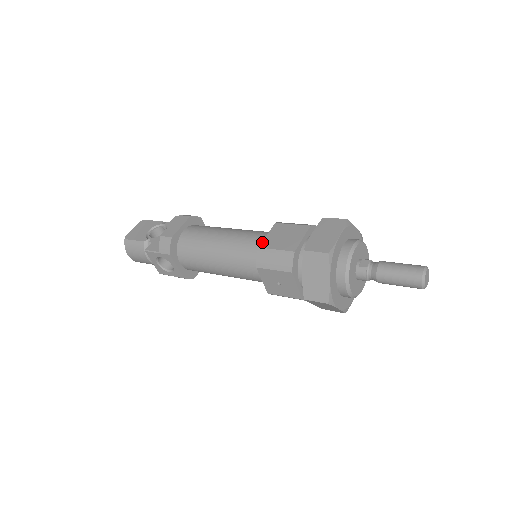
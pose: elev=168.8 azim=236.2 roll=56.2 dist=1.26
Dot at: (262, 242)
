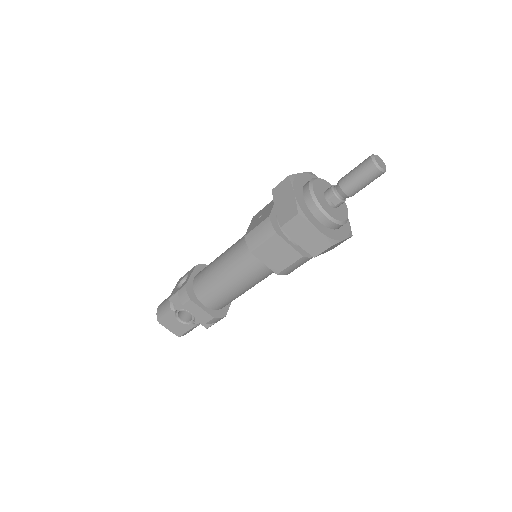
Dot at: occluded
